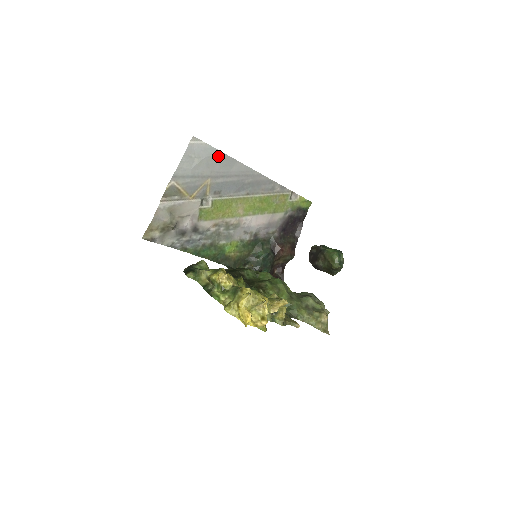
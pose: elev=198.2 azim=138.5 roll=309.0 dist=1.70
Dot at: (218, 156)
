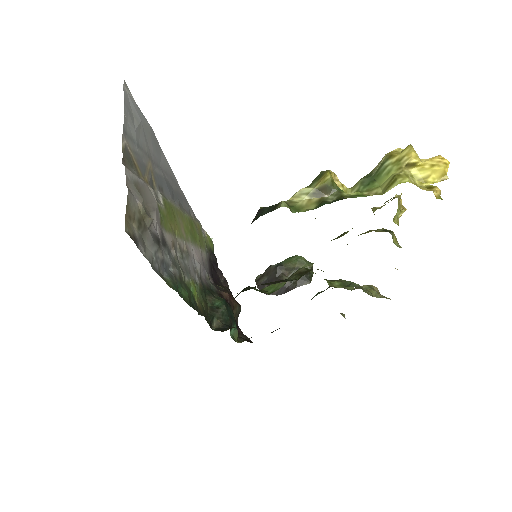
Dot at: (149, 129)
